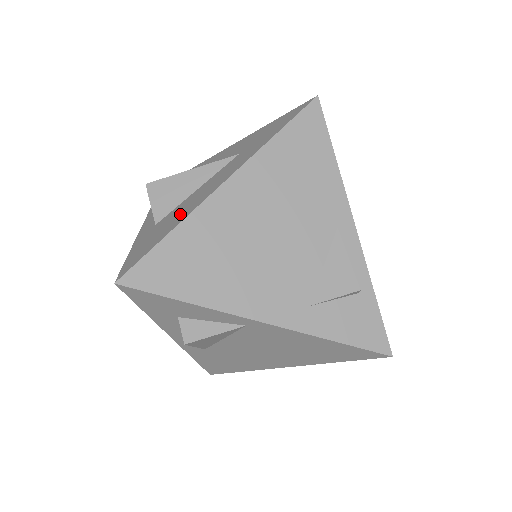
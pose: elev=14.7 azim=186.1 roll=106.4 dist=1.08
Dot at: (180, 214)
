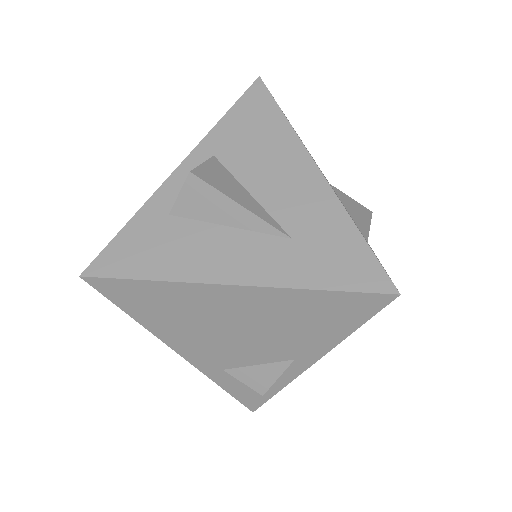
Dot at: (181, 257)
